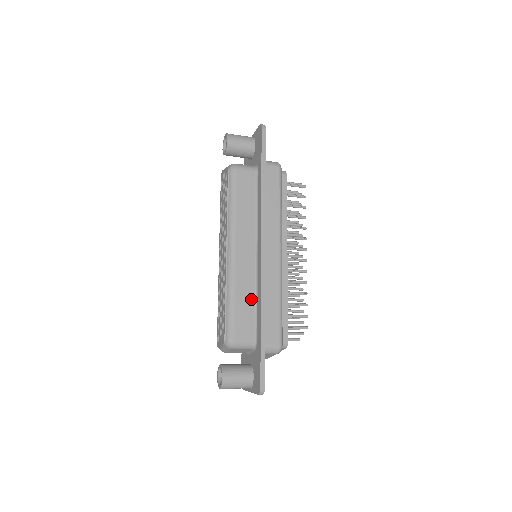
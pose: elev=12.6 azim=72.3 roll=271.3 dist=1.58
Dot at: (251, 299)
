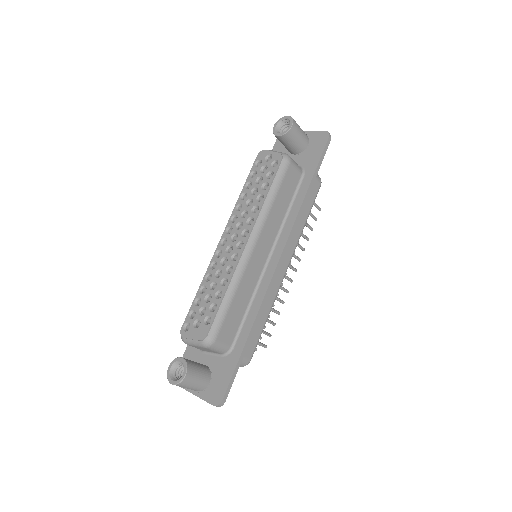
Dot at: (245, 303)
